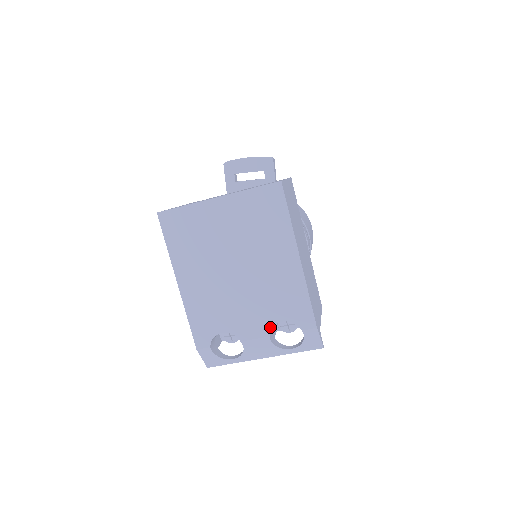
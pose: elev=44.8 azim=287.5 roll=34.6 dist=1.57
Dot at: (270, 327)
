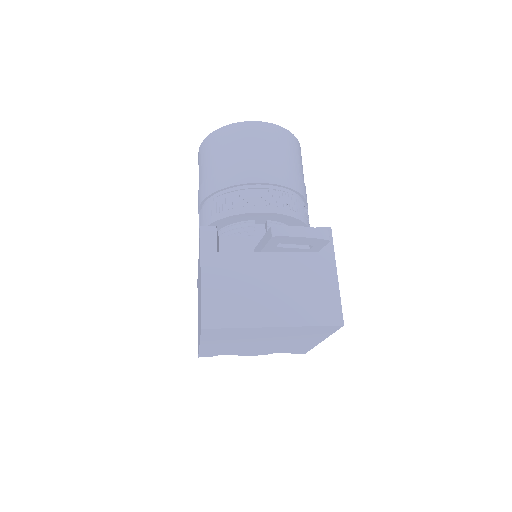
Dot at: occluded
